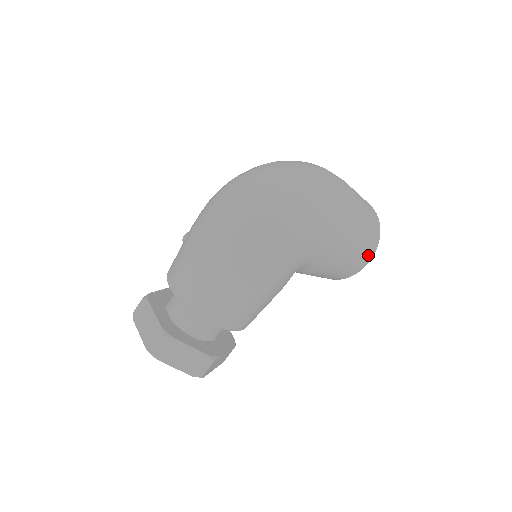
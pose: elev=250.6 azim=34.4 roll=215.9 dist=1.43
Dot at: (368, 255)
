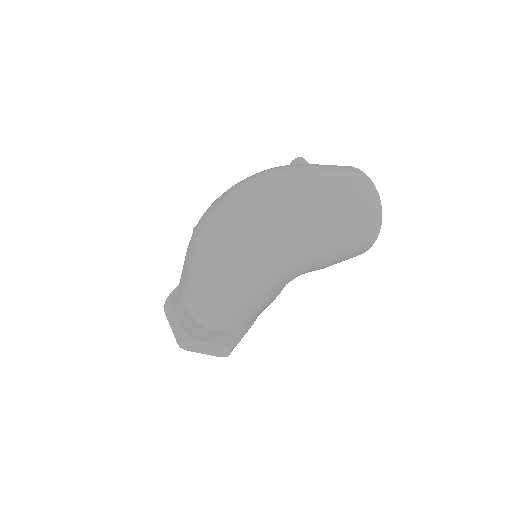
Dot at: (368, 244)
